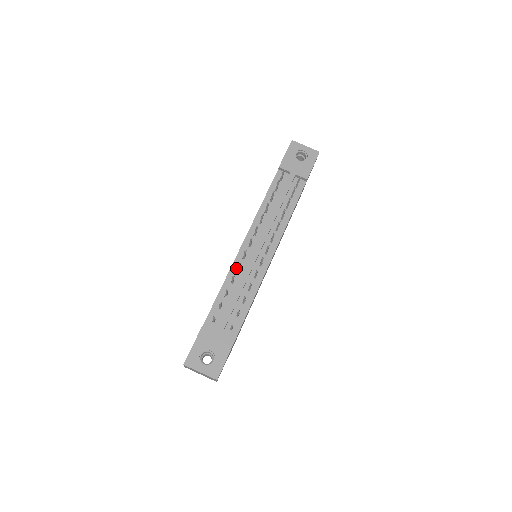
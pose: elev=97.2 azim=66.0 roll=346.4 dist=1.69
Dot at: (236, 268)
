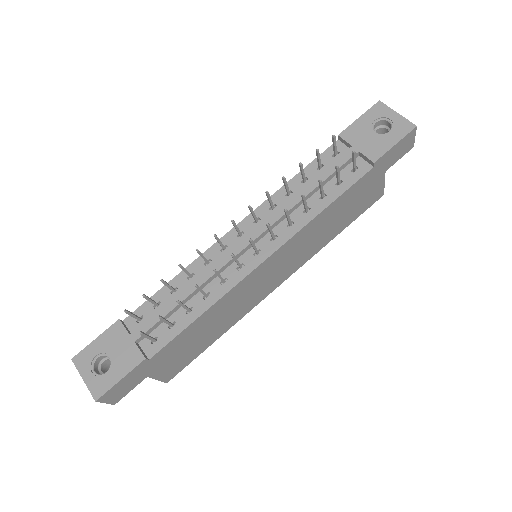
Dot at: occluded
